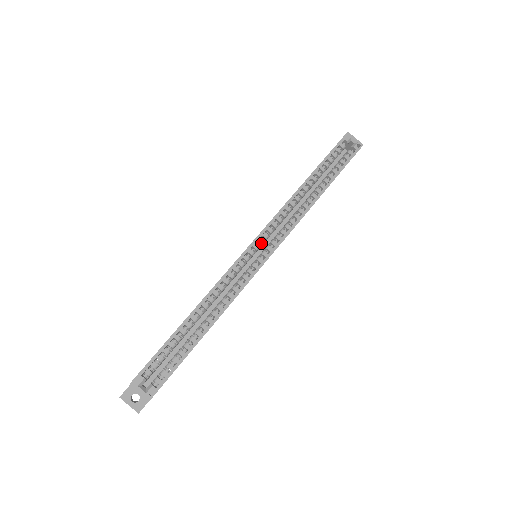
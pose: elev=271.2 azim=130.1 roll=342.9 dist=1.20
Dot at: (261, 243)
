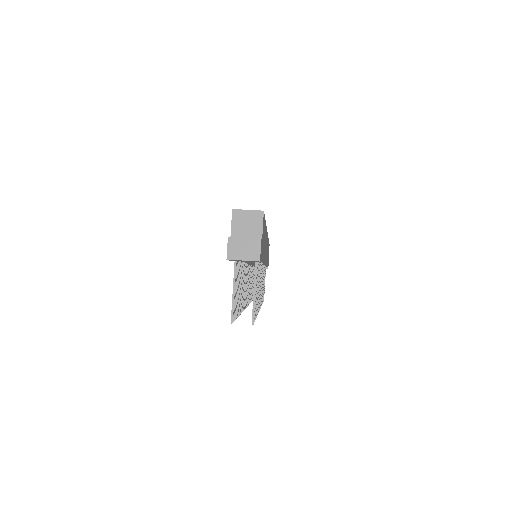
Dot at: occluded
